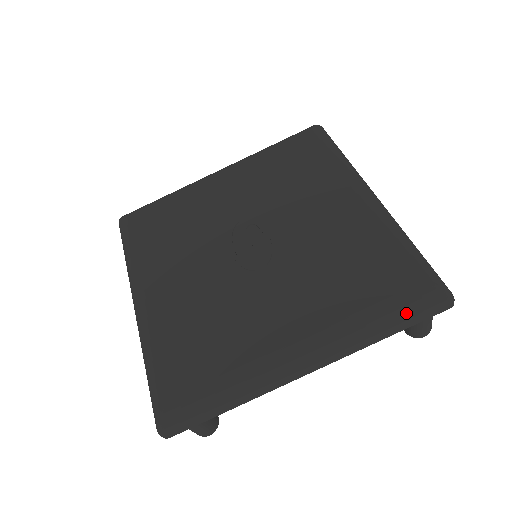
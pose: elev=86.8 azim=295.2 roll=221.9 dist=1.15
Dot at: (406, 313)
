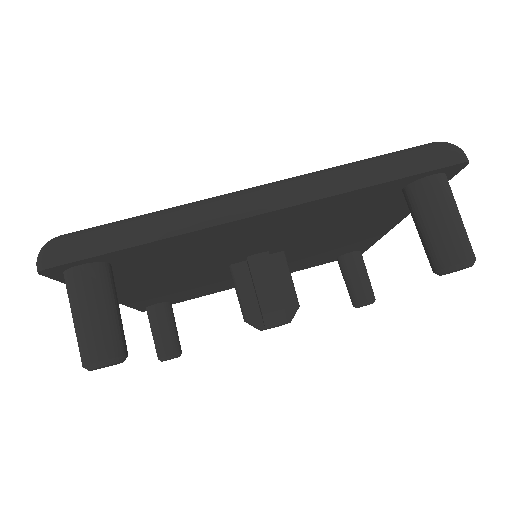
Dot at: (396, 156)
